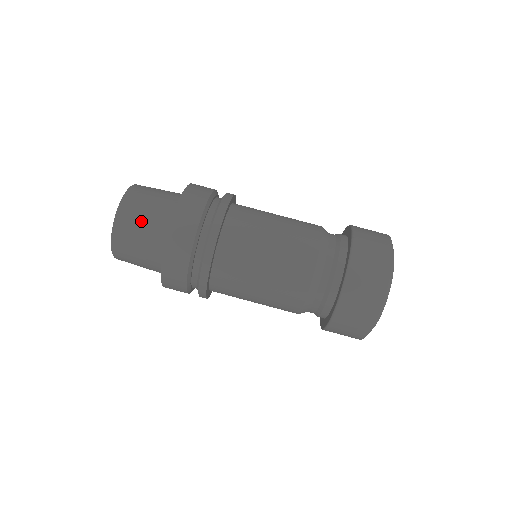
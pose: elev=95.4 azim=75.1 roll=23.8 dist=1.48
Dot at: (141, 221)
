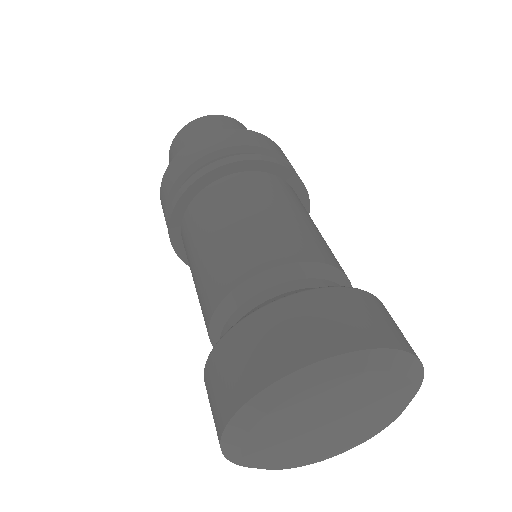
Dot at: (200, 132)
